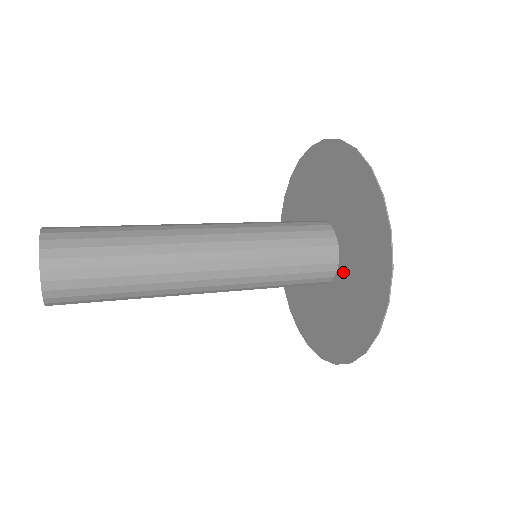
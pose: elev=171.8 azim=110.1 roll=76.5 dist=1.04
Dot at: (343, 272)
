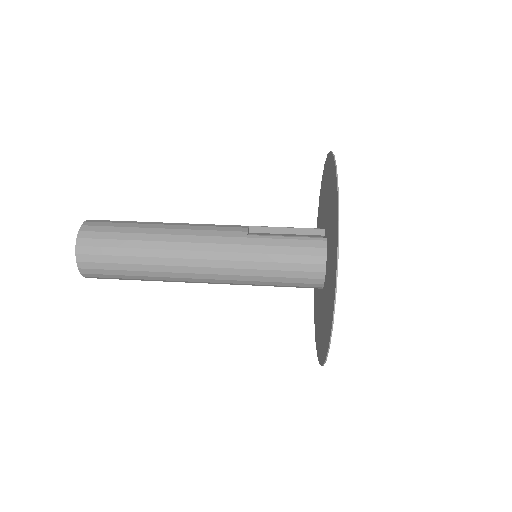
Dot at: (320, 295)
